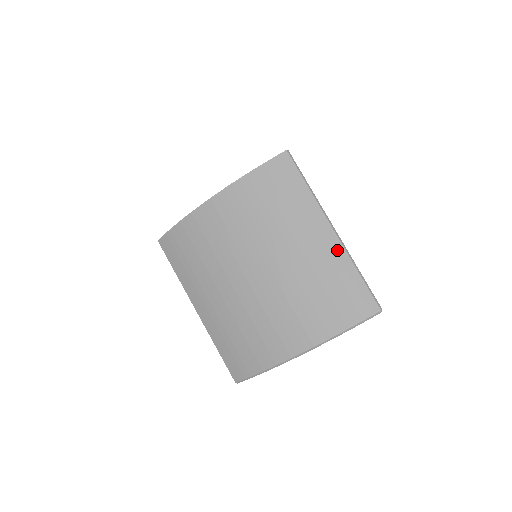
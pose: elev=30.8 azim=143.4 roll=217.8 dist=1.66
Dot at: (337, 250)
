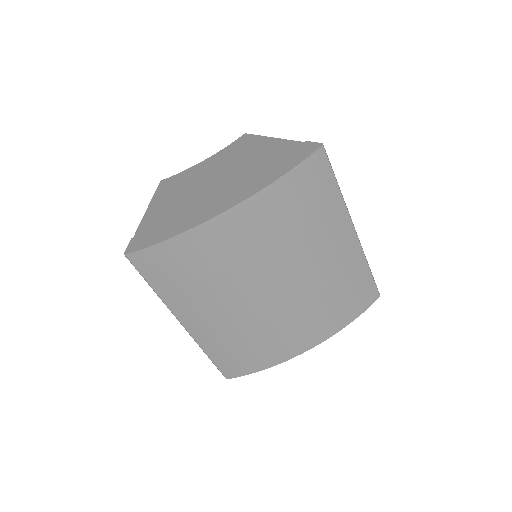
Dot at: (356, 251)
